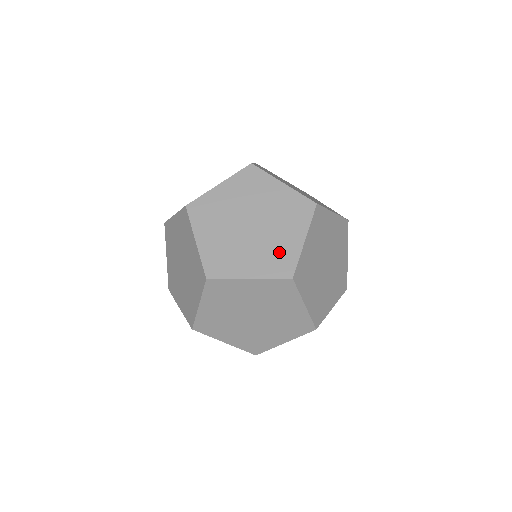
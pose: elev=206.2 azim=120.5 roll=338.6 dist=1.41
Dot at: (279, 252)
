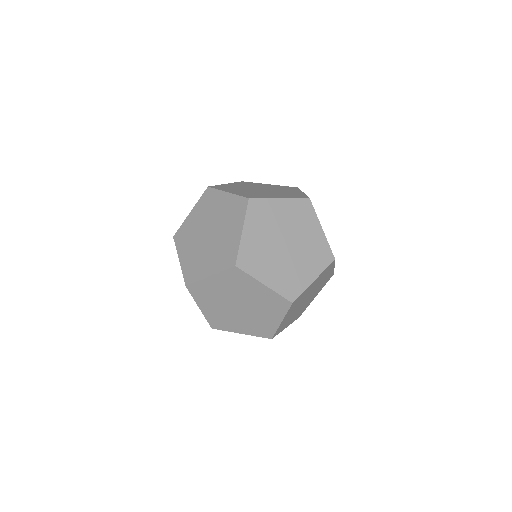
Dot at: occluded
